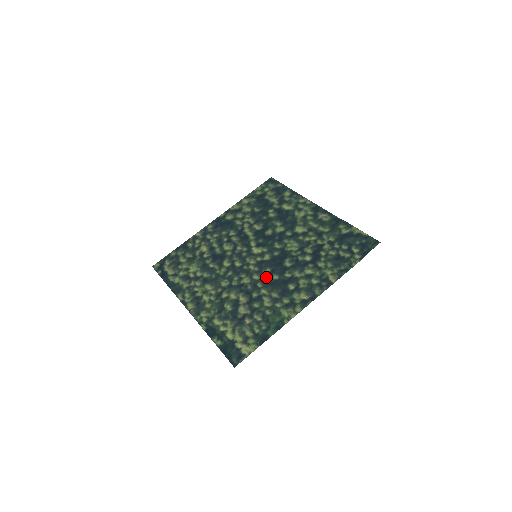
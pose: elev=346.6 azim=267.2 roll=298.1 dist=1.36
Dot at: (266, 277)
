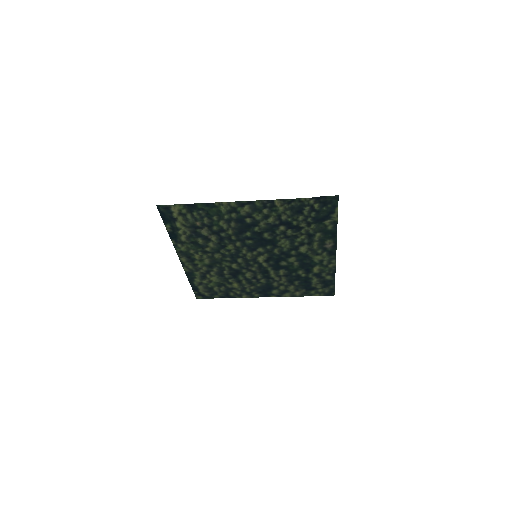
Dot at: (243, 238)
